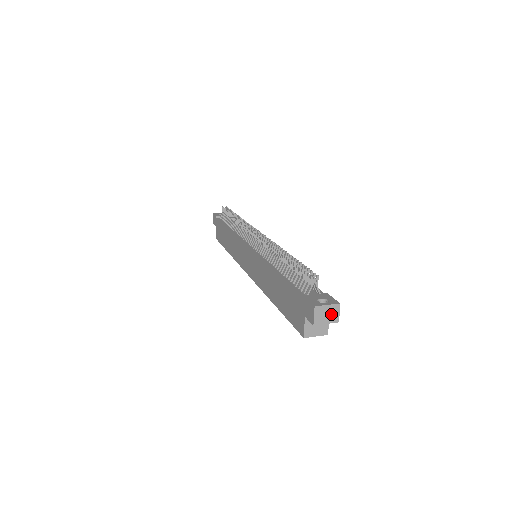
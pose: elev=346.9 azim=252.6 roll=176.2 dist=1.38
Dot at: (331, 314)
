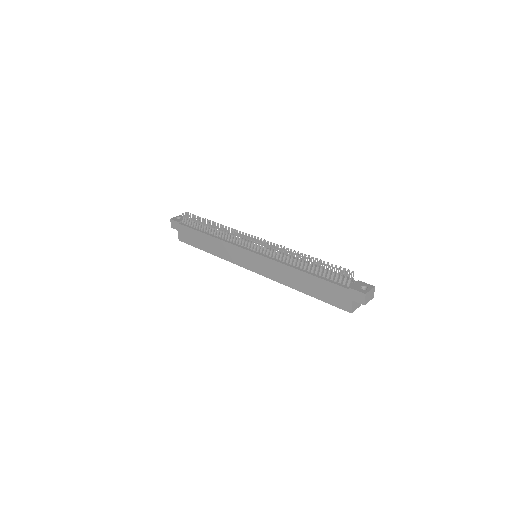
Dot at: (371, 295)
